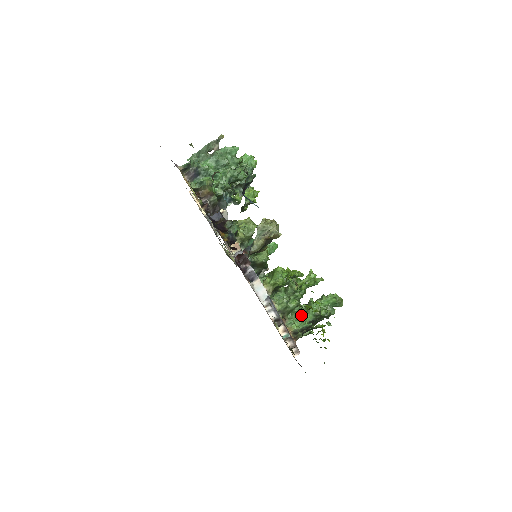
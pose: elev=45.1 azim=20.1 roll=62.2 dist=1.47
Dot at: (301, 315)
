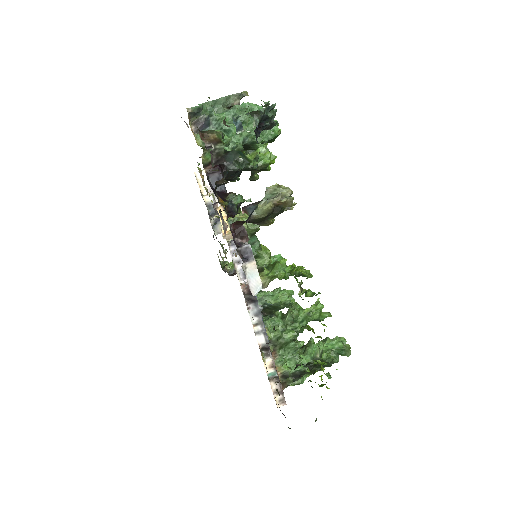
Dot at: (296, 354)
